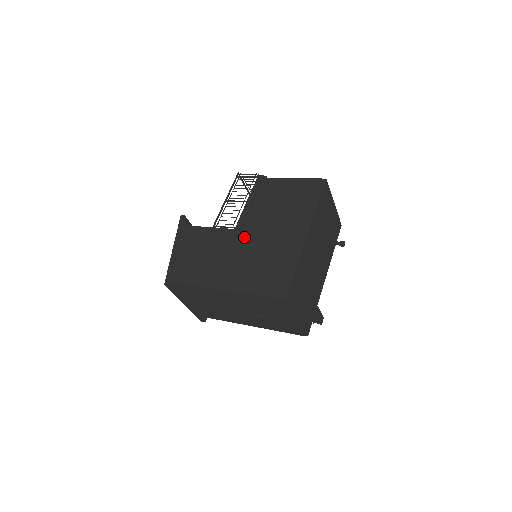
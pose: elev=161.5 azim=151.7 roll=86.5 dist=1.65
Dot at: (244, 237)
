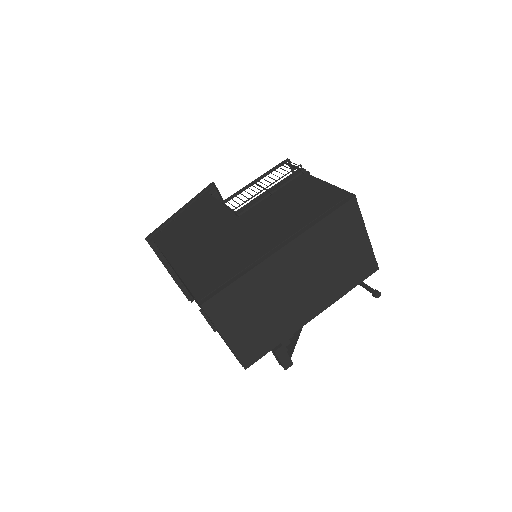
Dot at: (234, 224)
